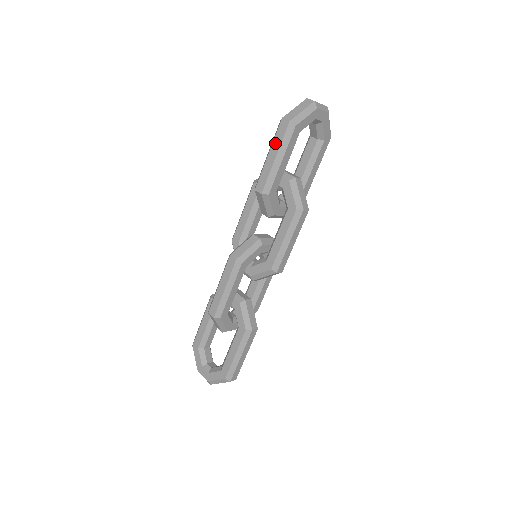
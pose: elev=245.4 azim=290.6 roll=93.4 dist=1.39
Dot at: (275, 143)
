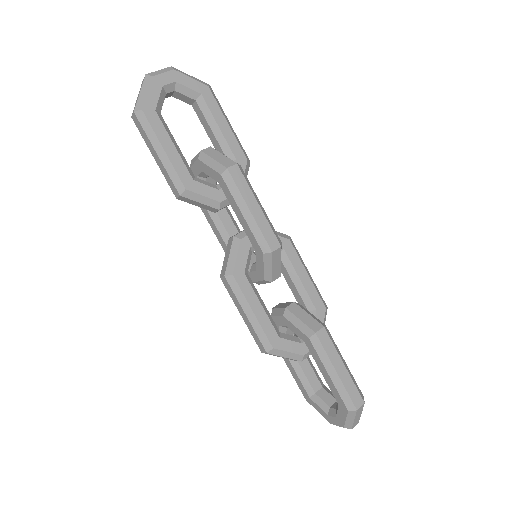
Dot at: (146, 142)
